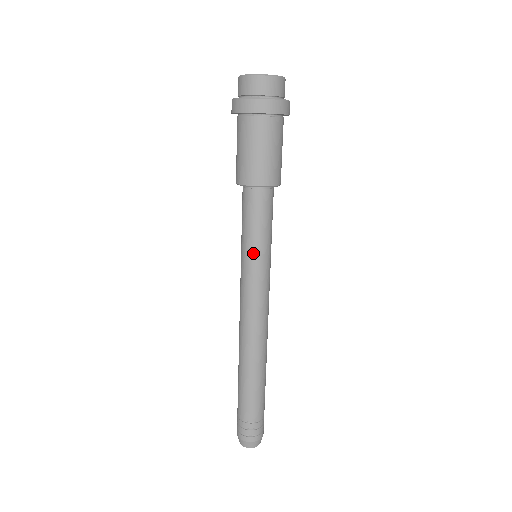
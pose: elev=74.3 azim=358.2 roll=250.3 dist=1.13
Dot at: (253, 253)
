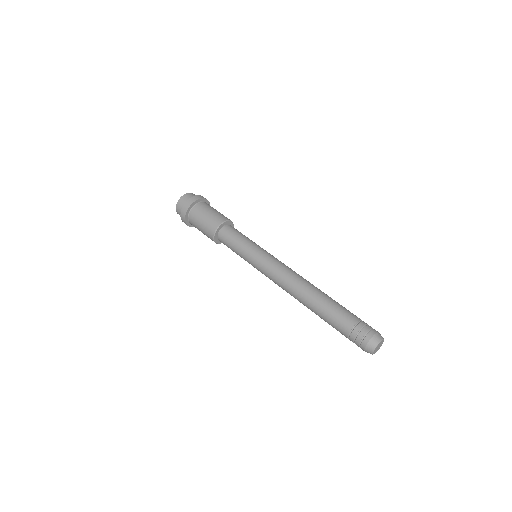
Dot at: (248, 251)
